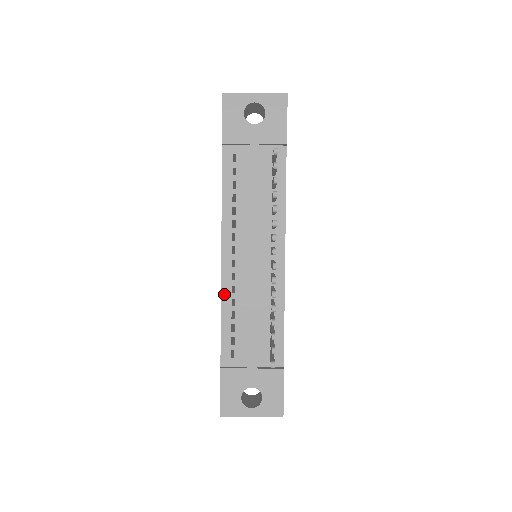
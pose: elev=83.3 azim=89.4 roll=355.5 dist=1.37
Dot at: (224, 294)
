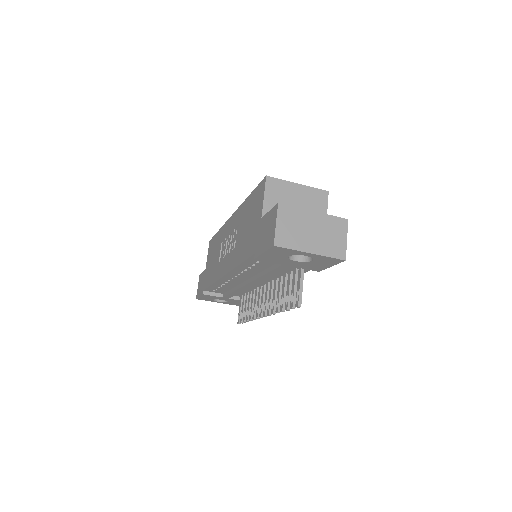
Dot at: (219, 282)
